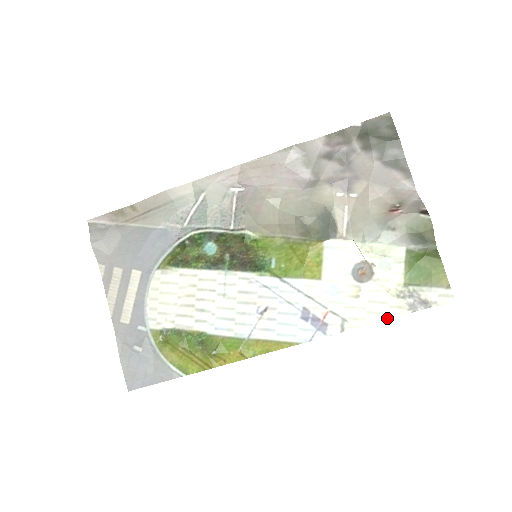
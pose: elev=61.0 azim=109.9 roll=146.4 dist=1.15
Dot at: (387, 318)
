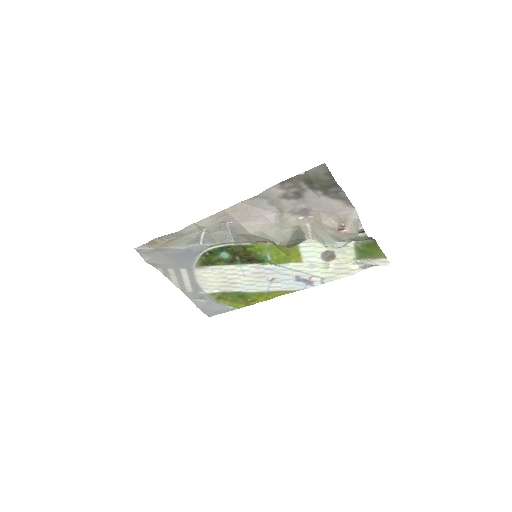
Dot at: (349, 275)
